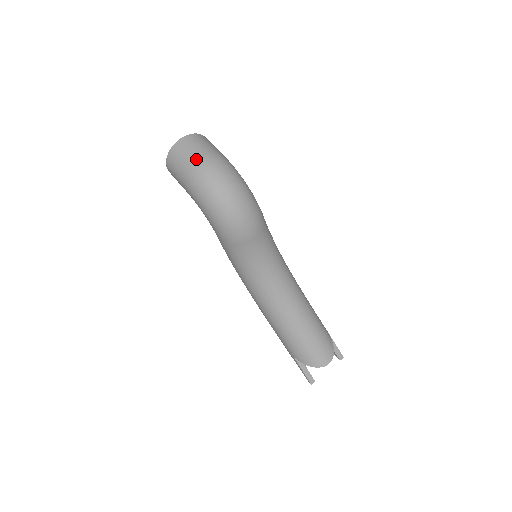
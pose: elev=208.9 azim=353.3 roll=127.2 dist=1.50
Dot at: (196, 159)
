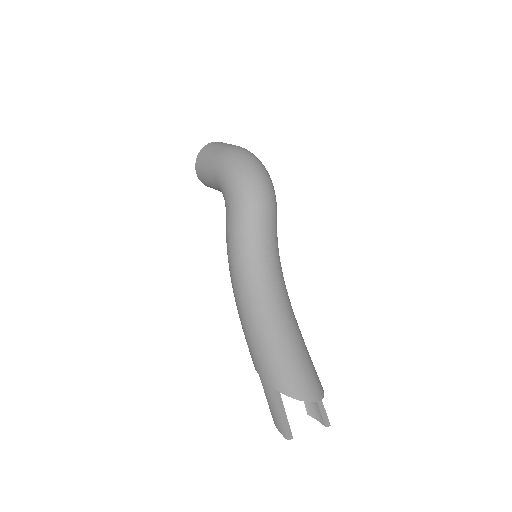
Dot at: (232, 145)
